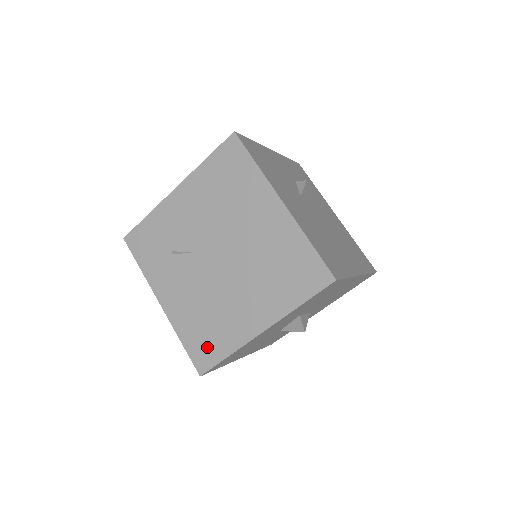
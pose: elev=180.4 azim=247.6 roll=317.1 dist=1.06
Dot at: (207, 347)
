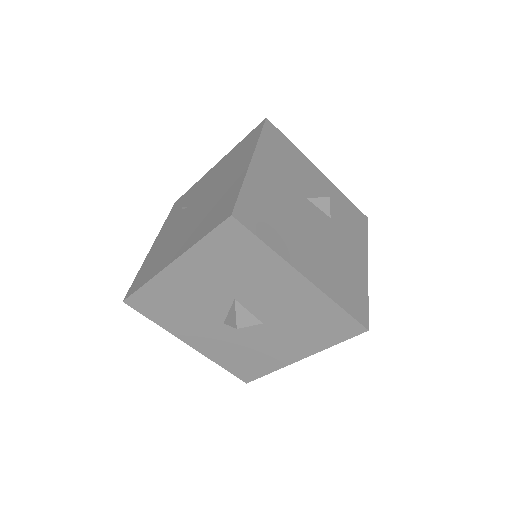
Dot at: (142, 277)
